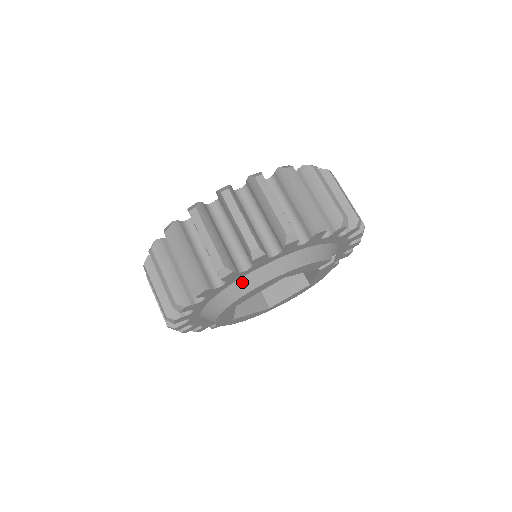
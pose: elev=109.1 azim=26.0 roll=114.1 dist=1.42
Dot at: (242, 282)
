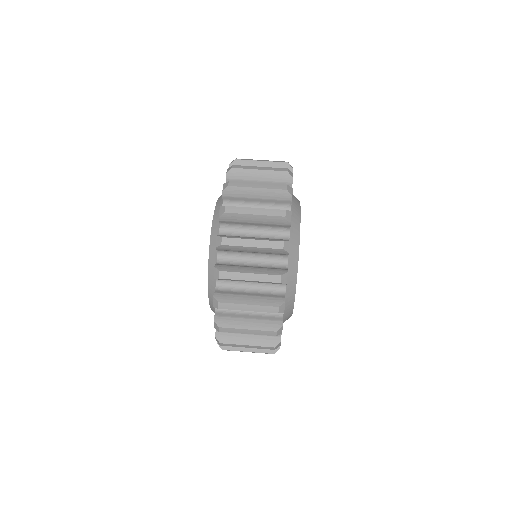
Dot at: (291, 252)
